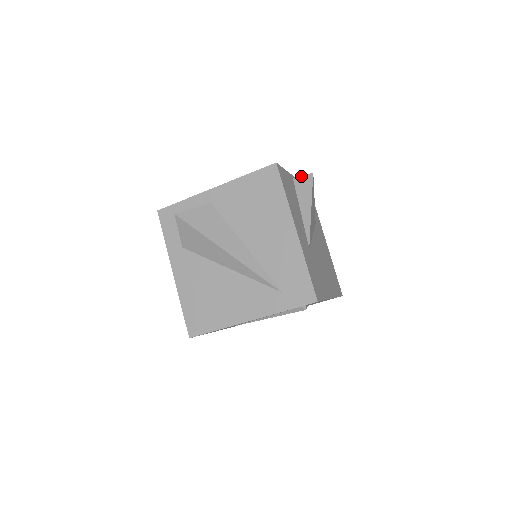
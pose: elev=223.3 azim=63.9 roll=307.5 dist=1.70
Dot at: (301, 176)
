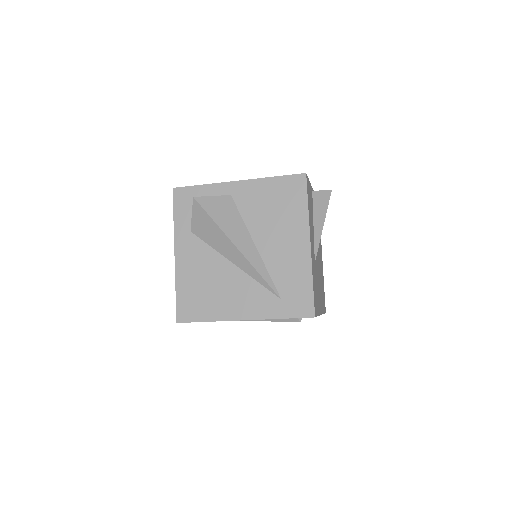
Dot at: (320, 190)
